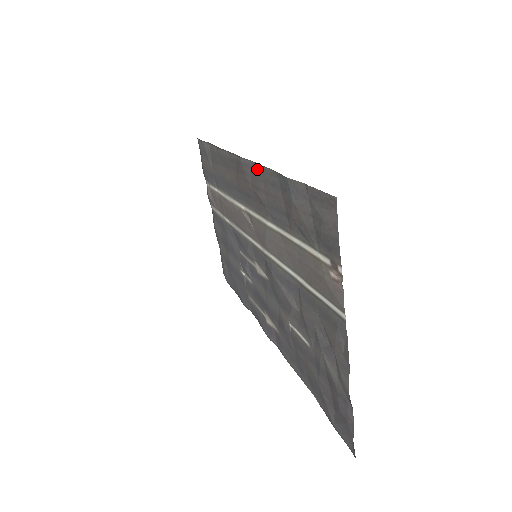
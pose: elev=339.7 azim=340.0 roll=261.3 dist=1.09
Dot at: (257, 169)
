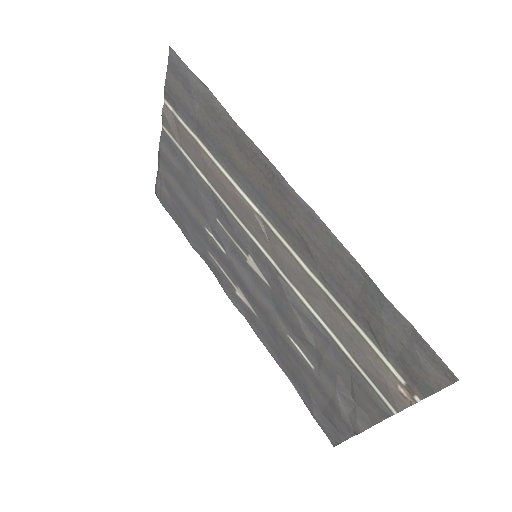
Dot at: (323, 229)
